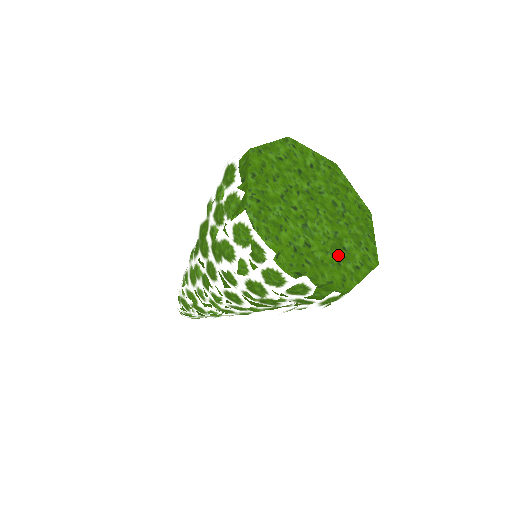
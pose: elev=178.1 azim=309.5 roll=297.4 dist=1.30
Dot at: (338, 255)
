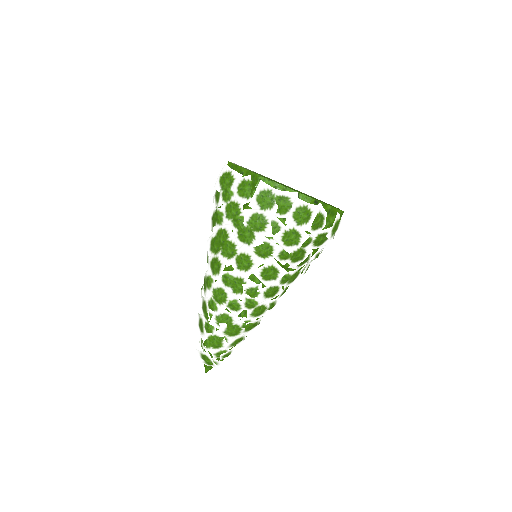
Dot at: occluded
